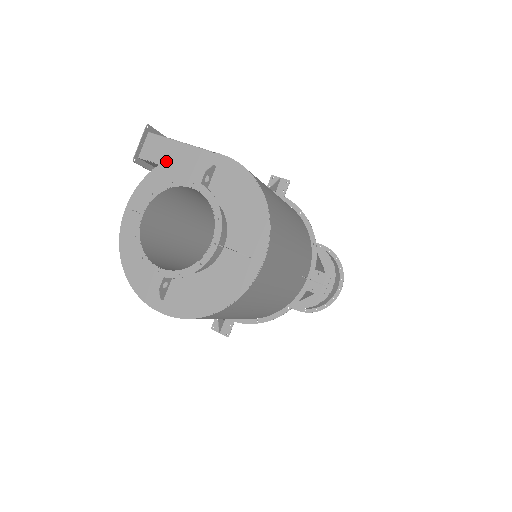
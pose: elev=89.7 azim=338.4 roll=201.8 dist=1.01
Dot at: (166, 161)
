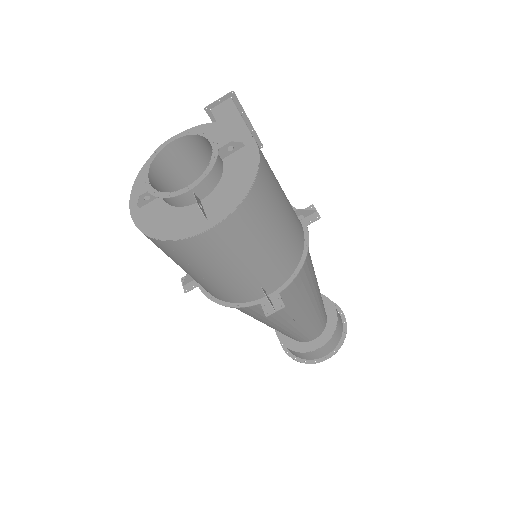
Dot at: (222, 122)
